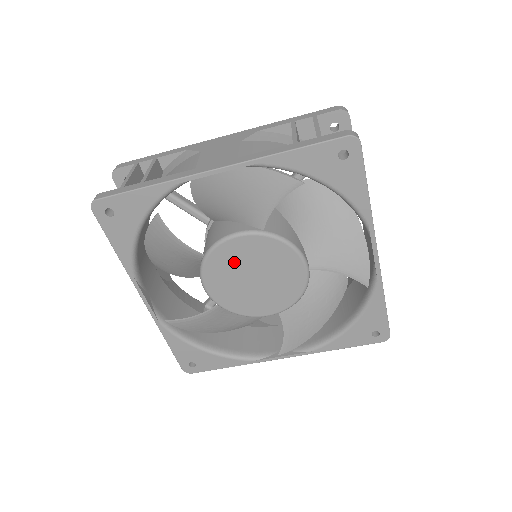
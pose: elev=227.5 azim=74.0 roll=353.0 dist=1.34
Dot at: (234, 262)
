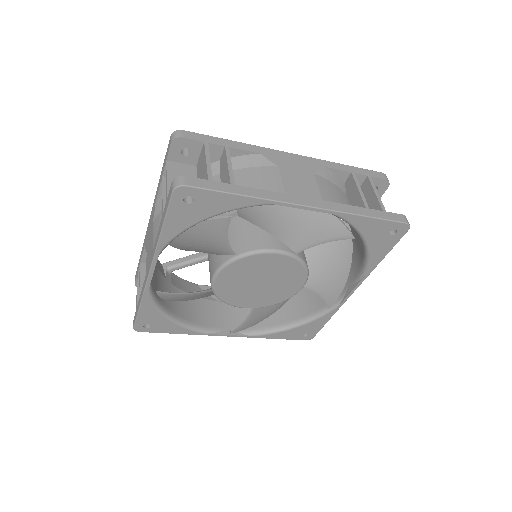
Dot at: (257, 268)
